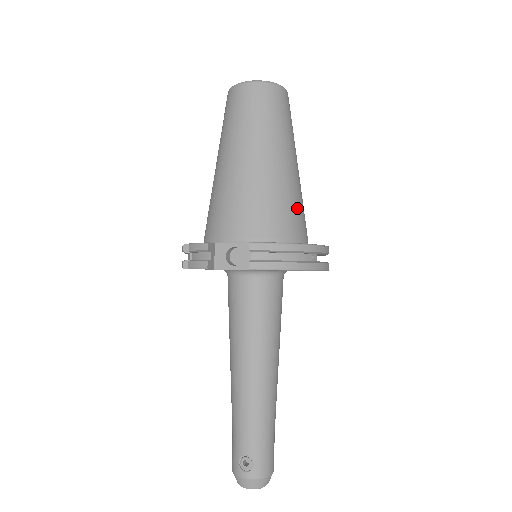
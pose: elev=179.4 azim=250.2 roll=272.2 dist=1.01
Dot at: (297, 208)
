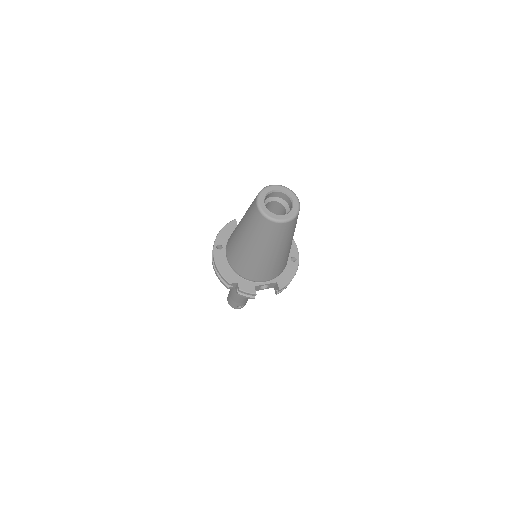
Dot at: occluded
